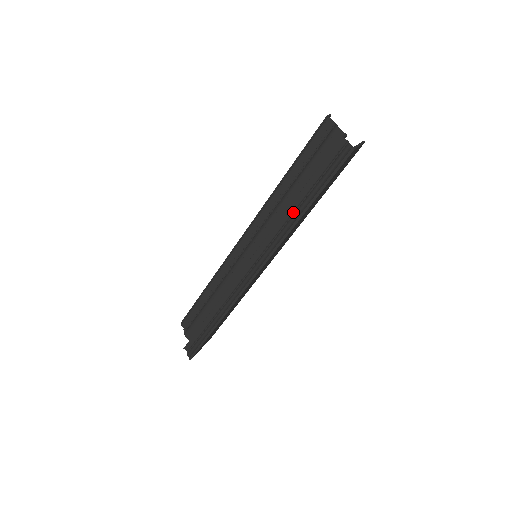
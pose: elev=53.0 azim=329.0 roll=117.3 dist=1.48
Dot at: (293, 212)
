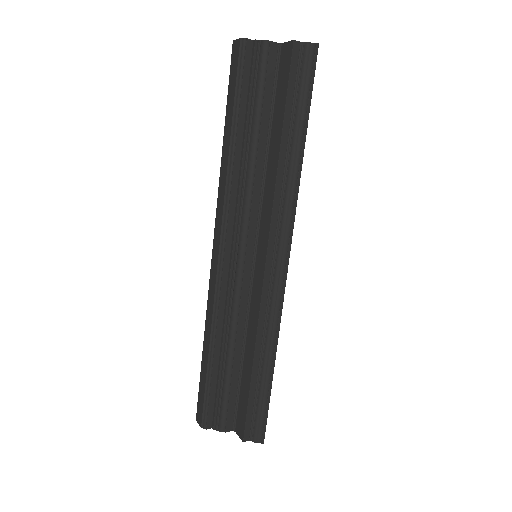
Dot at: (286, 163)
